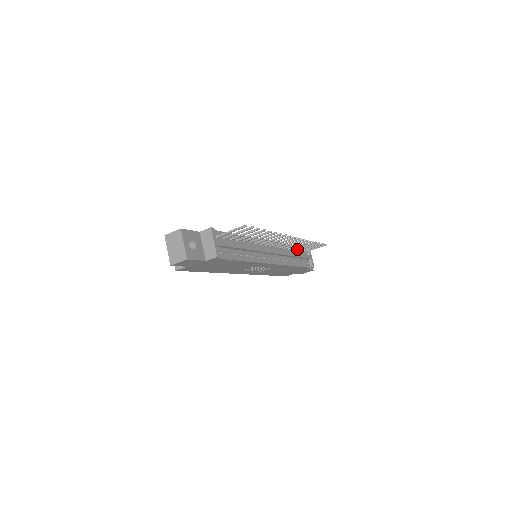
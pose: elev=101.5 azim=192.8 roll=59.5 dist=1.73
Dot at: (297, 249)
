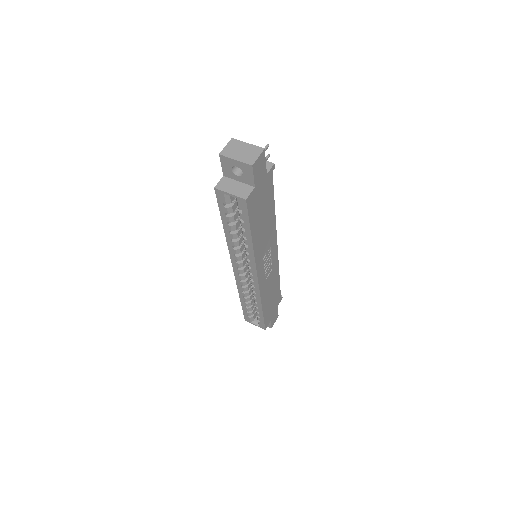
Dot at: occluded
